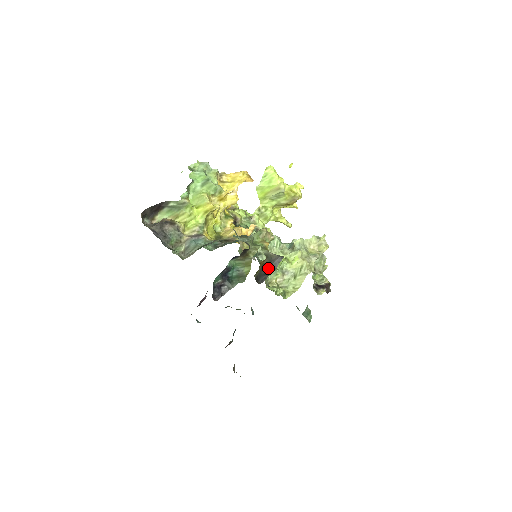
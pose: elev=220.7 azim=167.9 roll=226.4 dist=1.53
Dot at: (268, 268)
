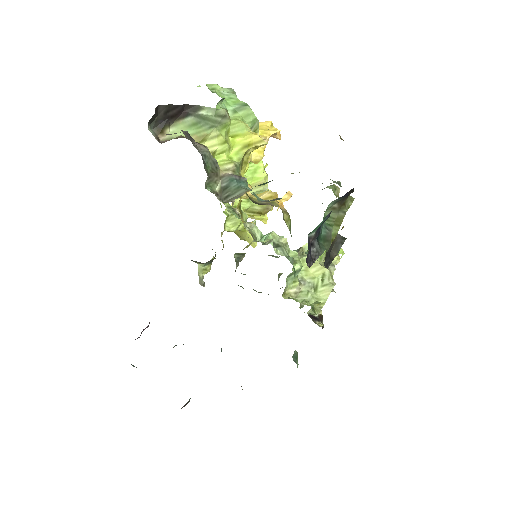
Dot at: occluded
